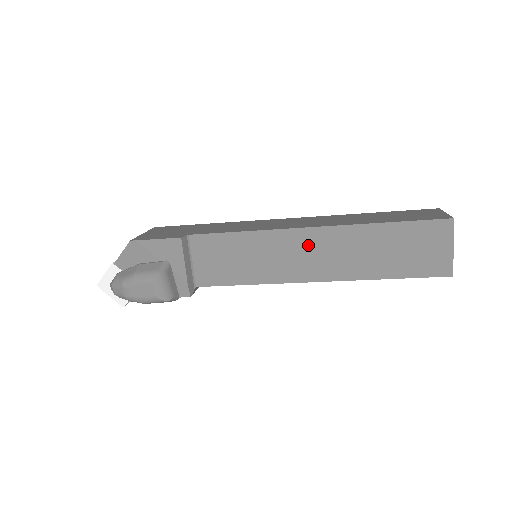
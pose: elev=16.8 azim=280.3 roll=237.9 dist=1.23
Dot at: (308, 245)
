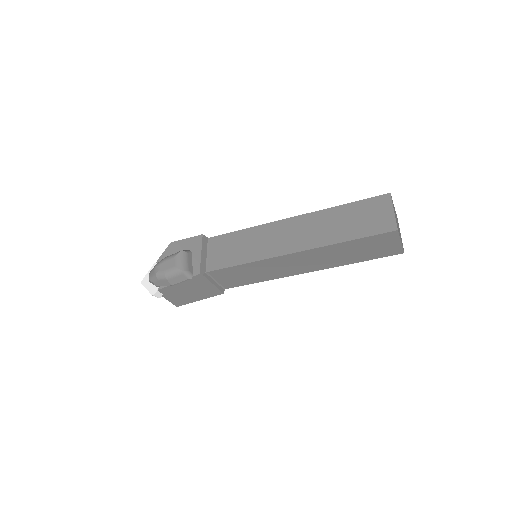
Dot at: (288, 229)
